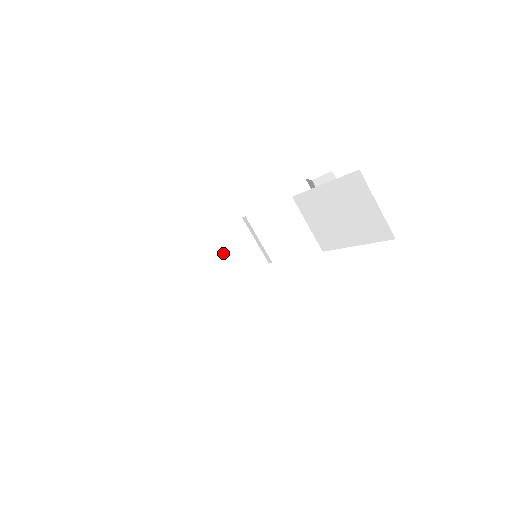
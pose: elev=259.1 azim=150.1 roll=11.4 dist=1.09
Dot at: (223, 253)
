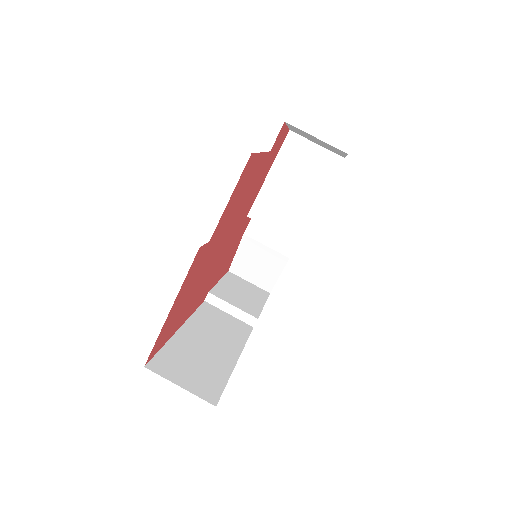
Dot at: (212, 324)
